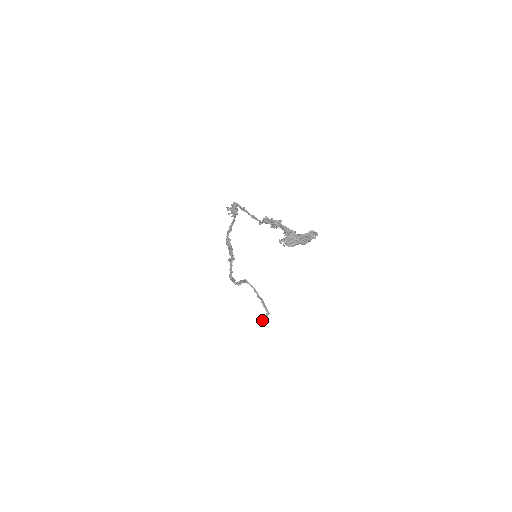
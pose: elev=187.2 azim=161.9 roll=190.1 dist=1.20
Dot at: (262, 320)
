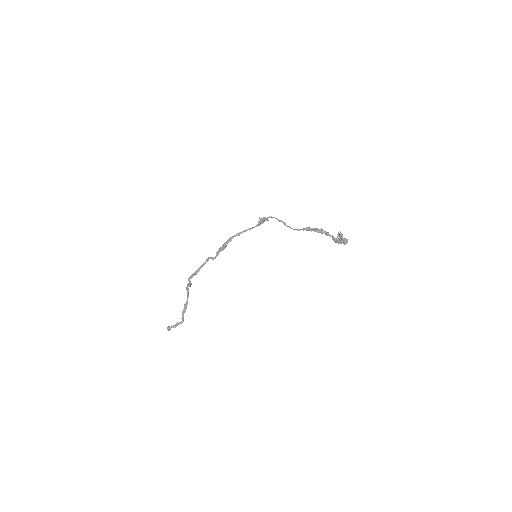
Dot at: (173, 326)
